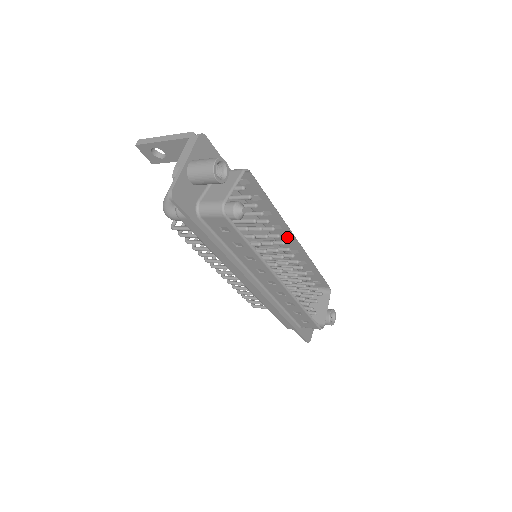
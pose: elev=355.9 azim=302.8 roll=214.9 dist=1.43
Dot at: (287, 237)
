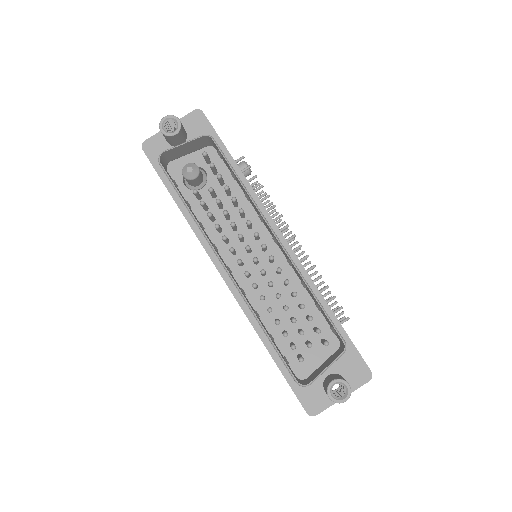
Dot at: (273, 235)
